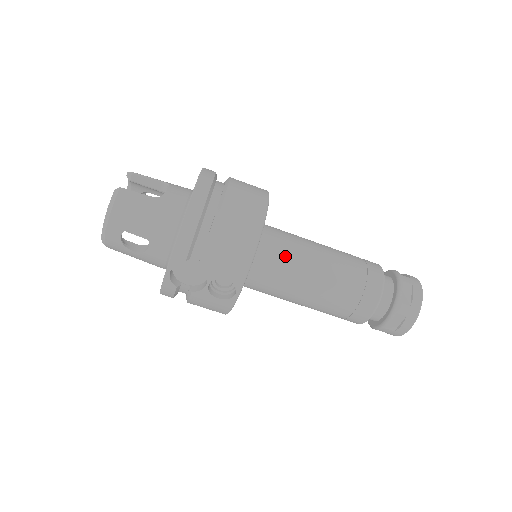
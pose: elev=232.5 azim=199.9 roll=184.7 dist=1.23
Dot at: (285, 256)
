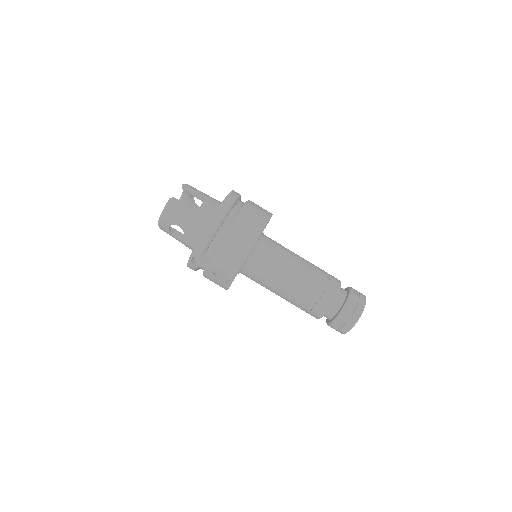
Dot at: (270, 264)
